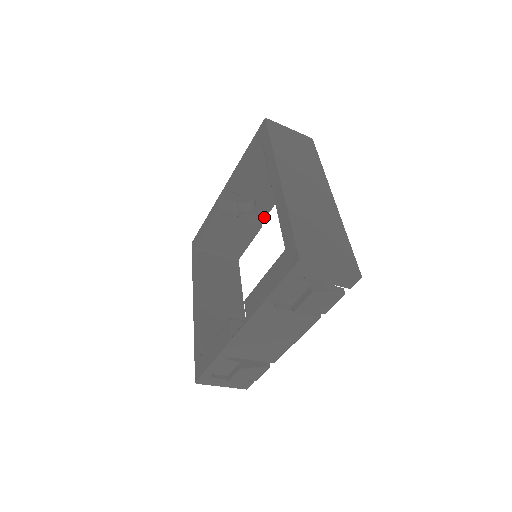
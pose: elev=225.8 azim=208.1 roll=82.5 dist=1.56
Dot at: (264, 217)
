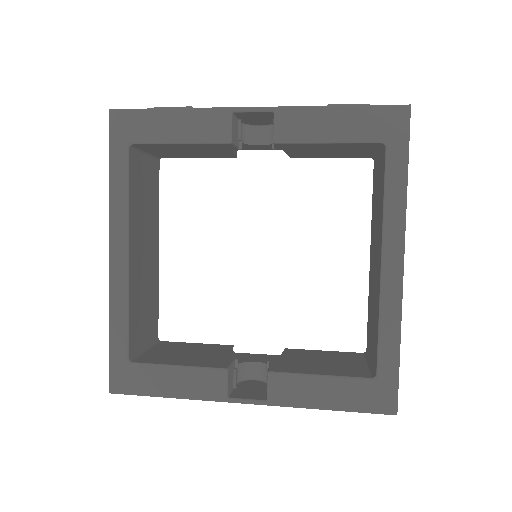
Dot at: (250, 149)
